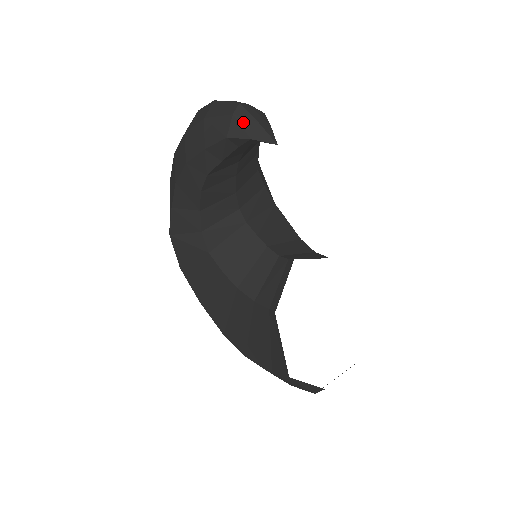
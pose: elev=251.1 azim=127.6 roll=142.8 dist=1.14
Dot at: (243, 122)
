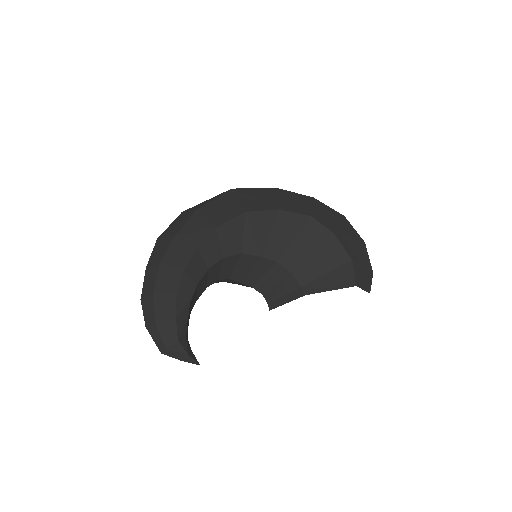
Dot at: occluded
